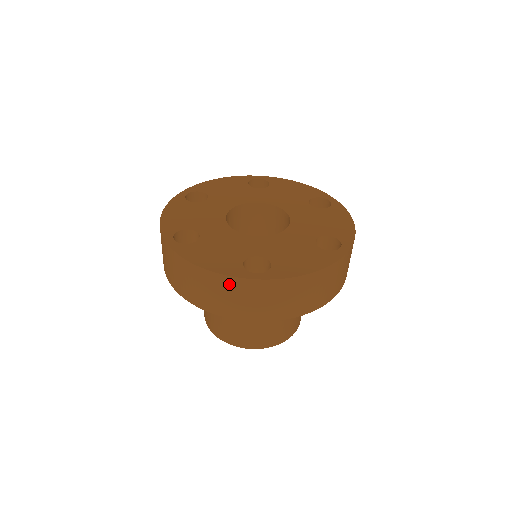
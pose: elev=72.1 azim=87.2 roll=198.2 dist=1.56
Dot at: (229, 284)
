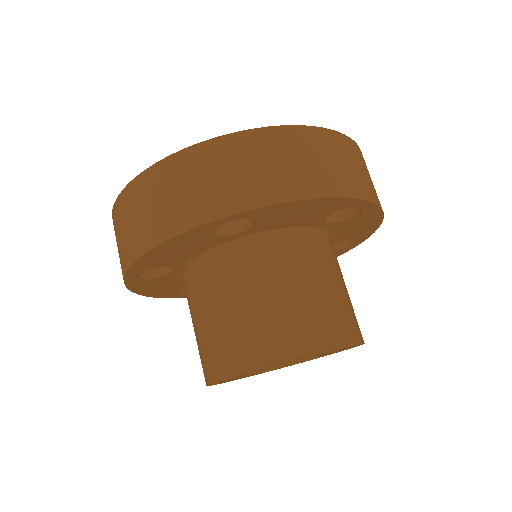
Dot at: (173, 169)
